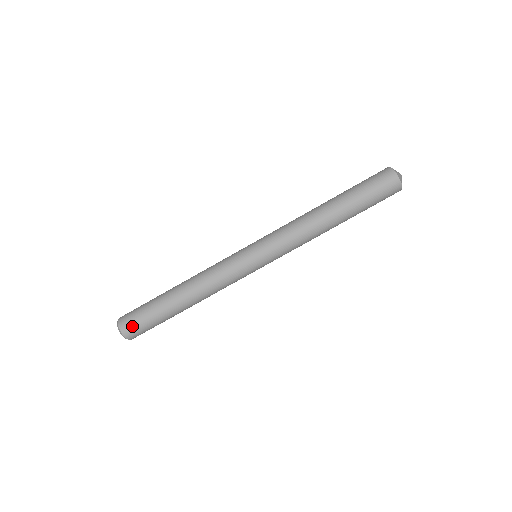
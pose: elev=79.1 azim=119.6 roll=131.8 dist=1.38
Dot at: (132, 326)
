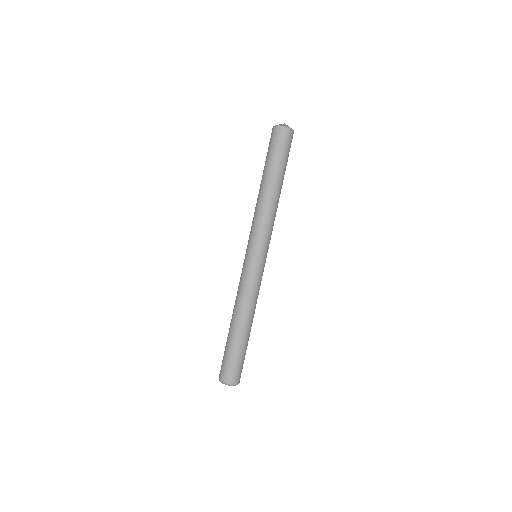
Dot at: (236, 374)
